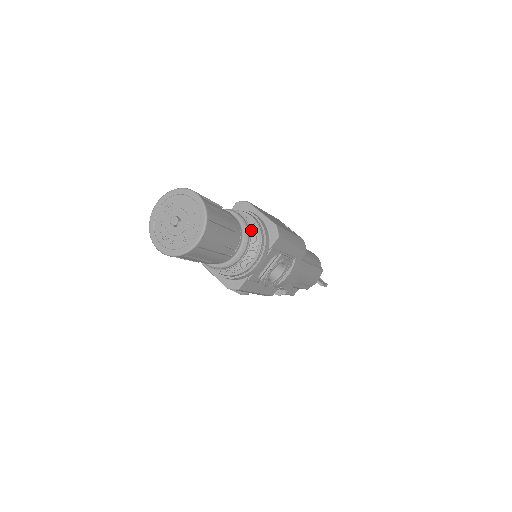
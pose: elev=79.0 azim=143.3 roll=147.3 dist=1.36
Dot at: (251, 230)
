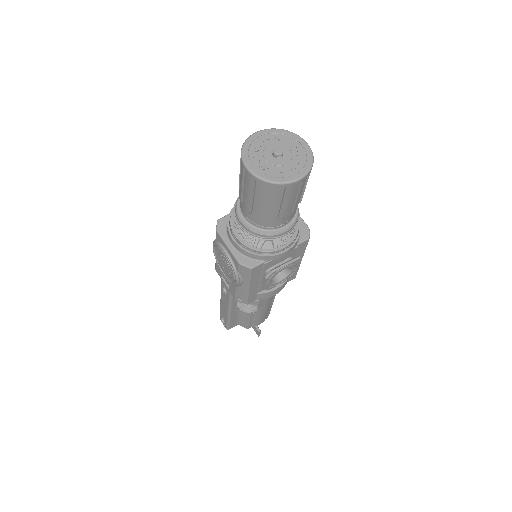
Dot at: (299, 215)
